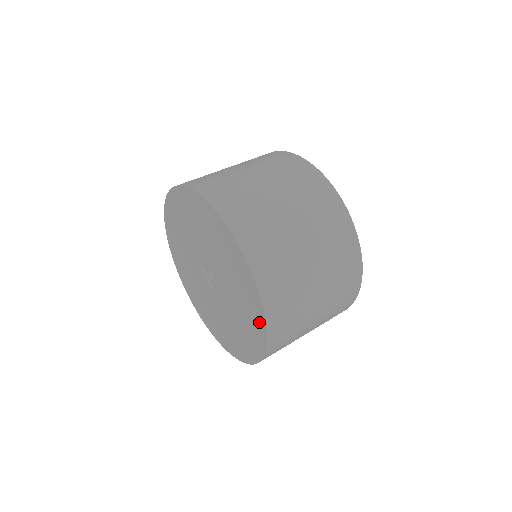
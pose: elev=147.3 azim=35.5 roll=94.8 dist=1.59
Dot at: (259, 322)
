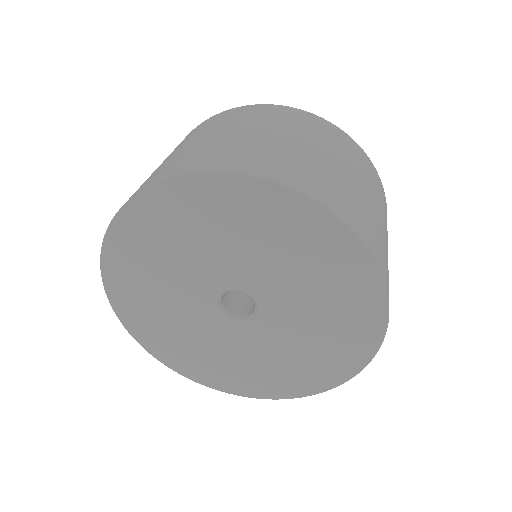
Dot at: (370, 306)
